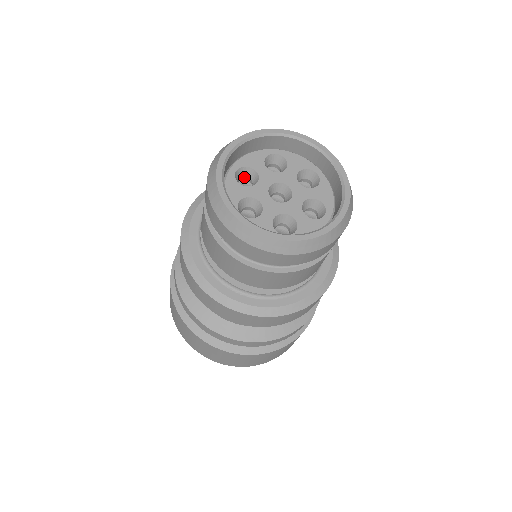
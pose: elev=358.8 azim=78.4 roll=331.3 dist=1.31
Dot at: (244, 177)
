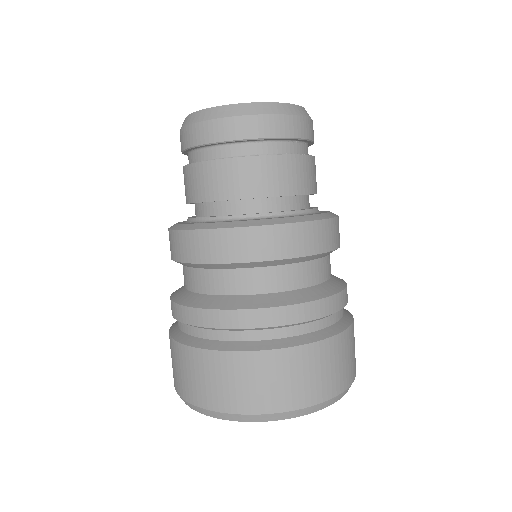
Dot at: occluded
